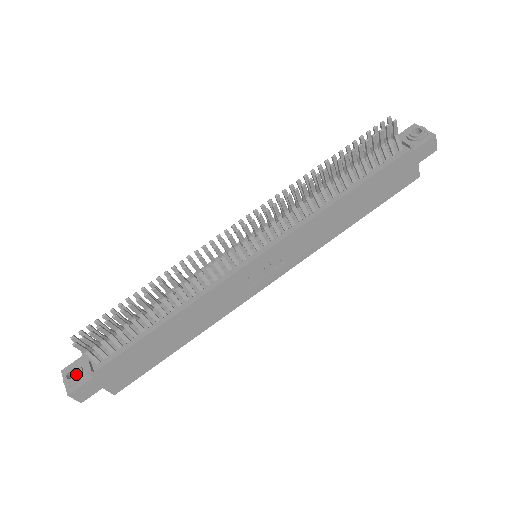
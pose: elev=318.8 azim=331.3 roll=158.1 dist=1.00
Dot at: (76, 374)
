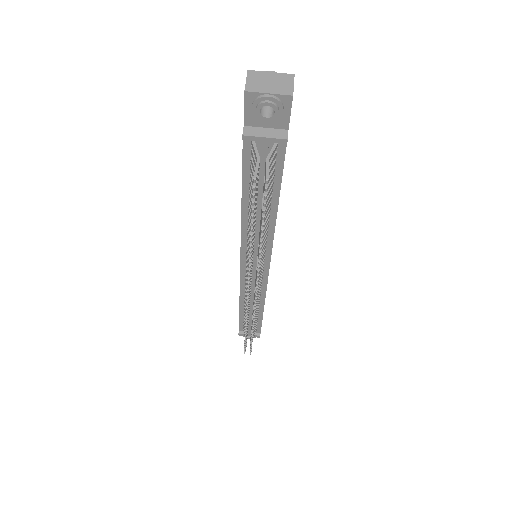
Dot at: occluded
